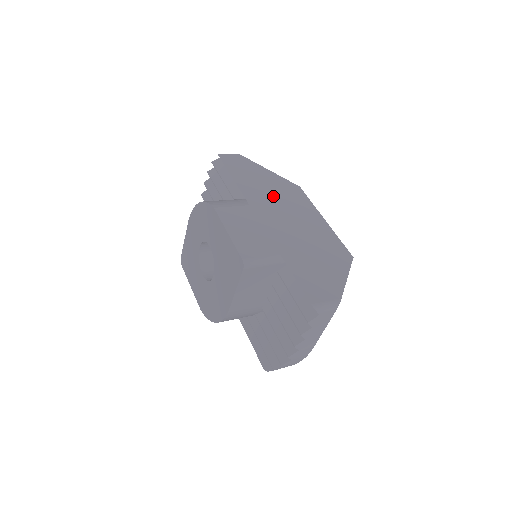
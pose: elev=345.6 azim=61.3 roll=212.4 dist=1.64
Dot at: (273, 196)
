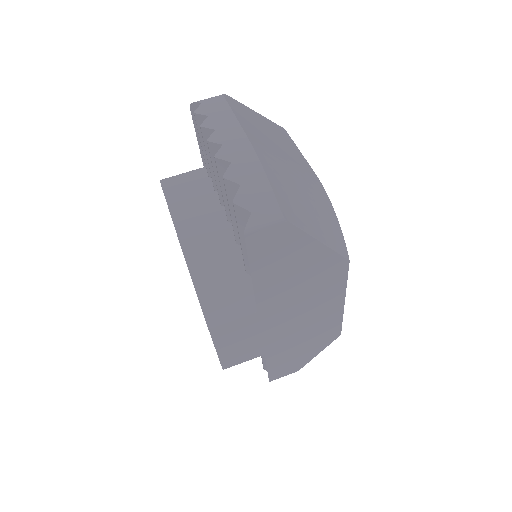
Dot at: (298, 290)
